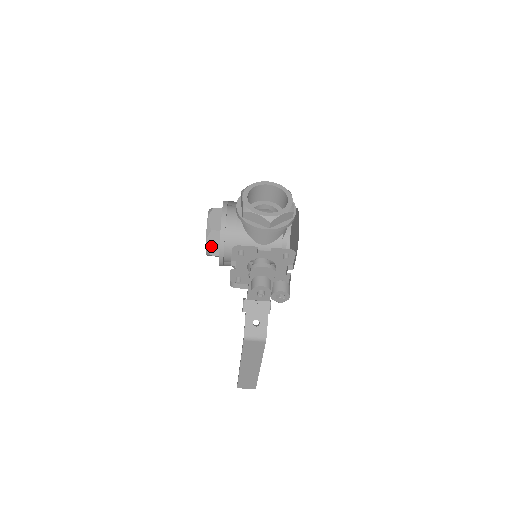
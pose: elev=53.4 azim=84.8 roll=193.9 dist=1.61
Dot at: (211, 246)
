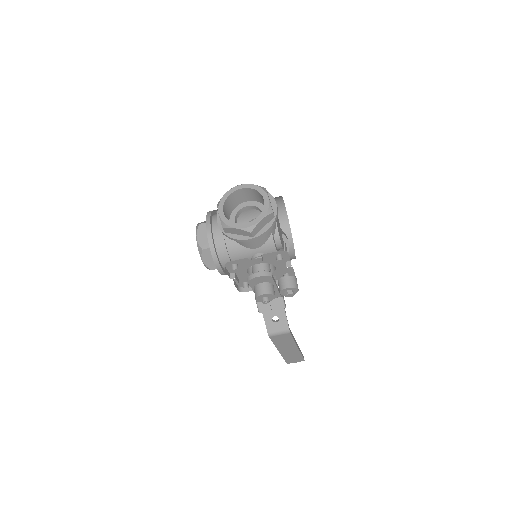
Dot at: (208, 263)
